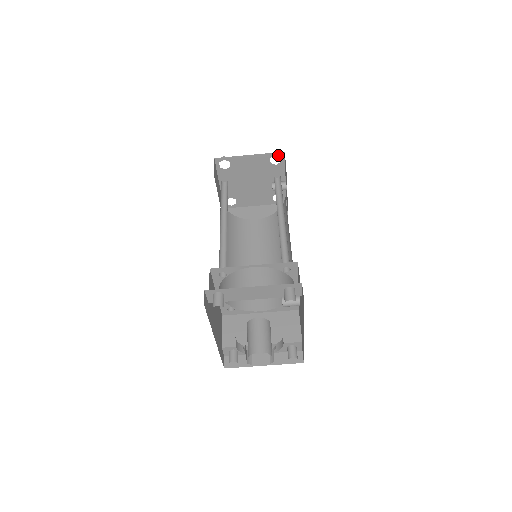
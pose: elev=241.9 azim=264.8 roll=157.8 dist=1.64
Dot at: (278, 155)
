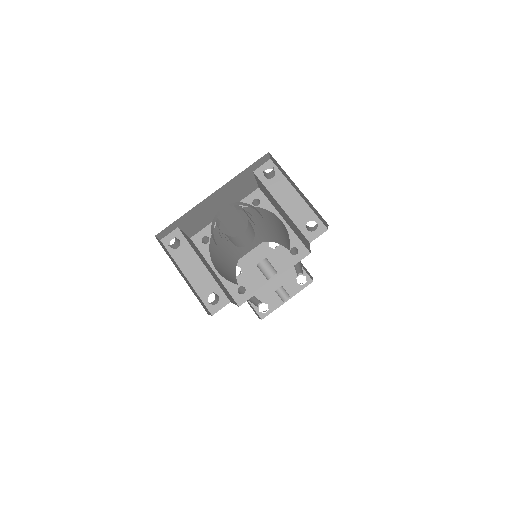
Dot at: (307, 279)
